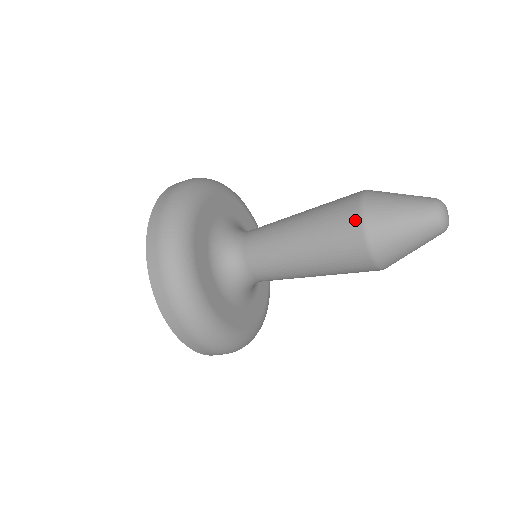
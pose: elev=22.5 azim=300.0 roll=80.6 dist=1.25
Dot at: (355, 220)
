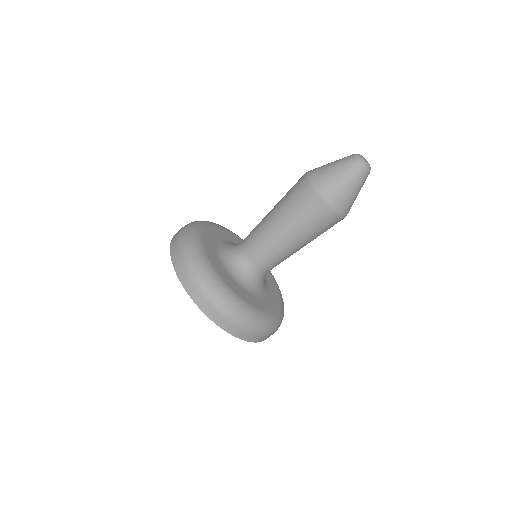
Dot at: (310, 192)
